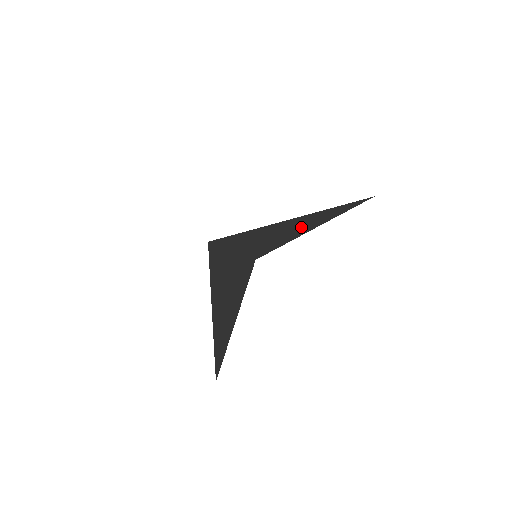
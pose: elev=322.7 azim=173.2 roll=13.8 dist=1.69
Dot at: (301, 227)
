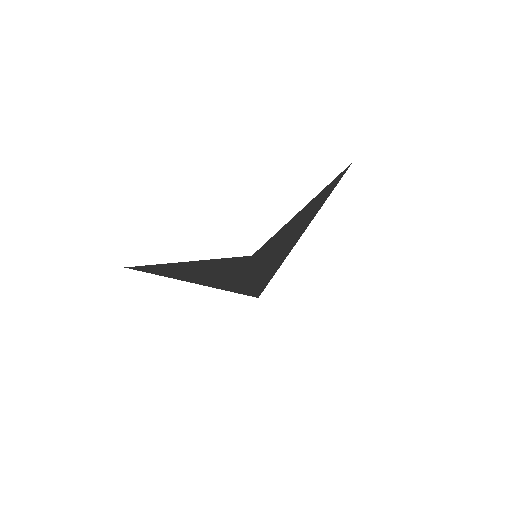
Dot at: (297, 222)
